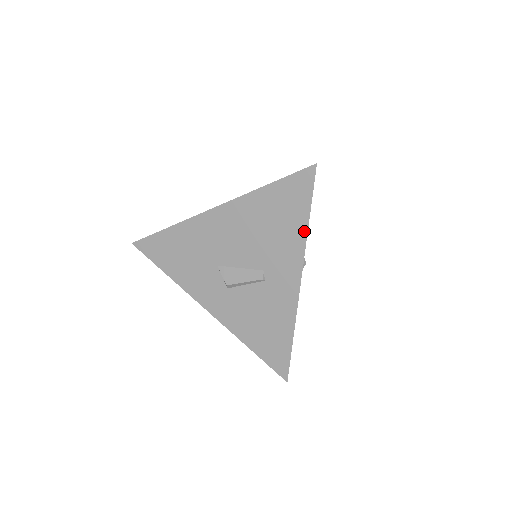
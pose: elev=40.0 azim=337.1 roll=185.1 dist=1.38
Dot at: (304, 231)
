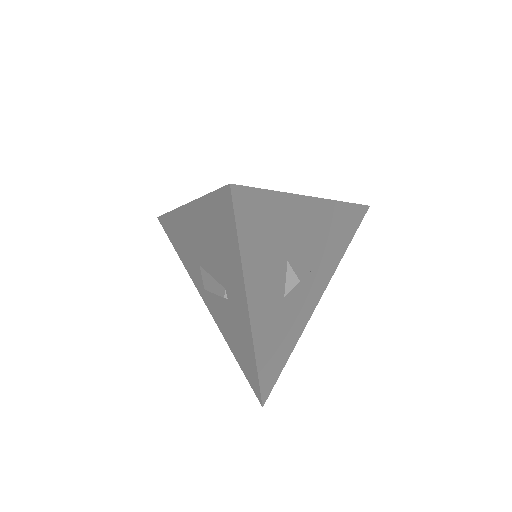
Dot at: (239, 262)
